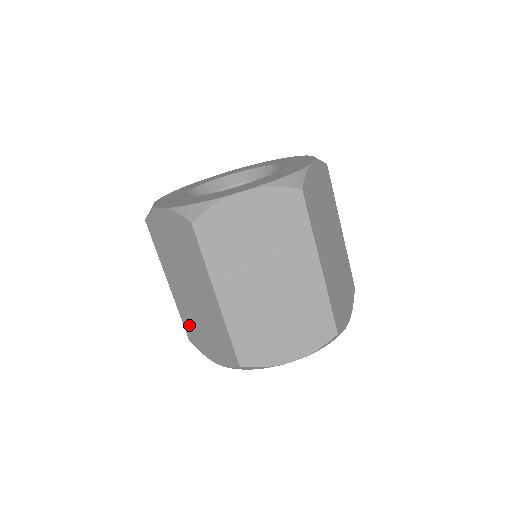
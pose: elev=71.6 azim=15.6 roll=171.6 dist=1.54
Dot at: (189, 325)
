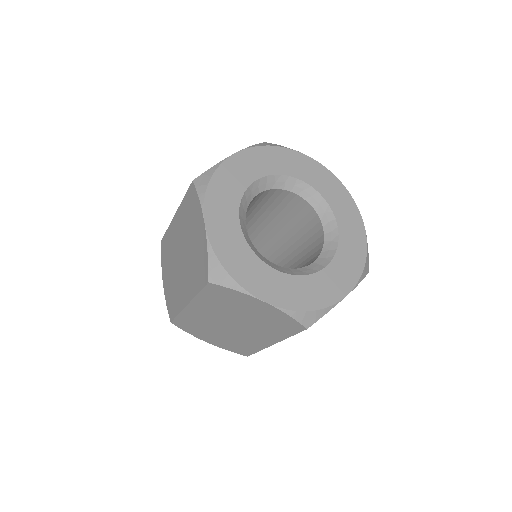
Dot at: (189, 323)
